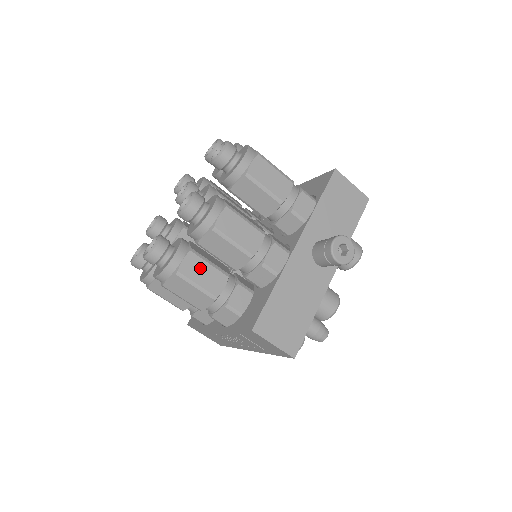
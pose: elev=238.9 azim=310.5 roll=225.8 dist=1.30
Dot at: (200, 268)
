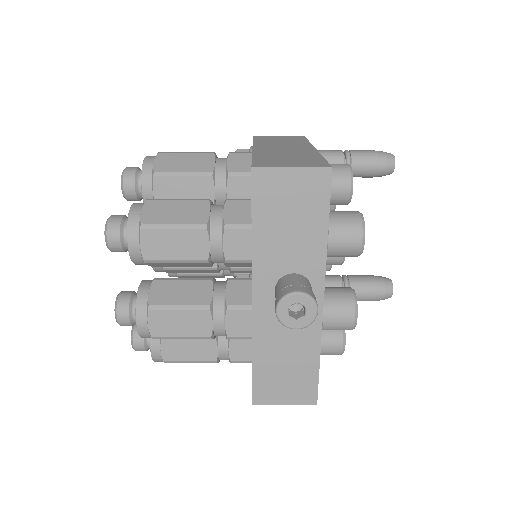
Dot at: (182, 347)
